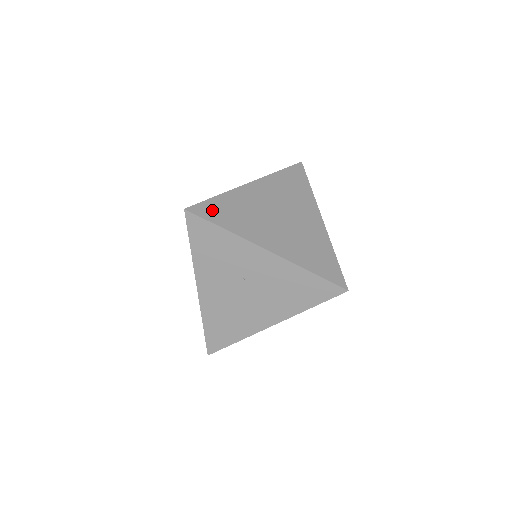
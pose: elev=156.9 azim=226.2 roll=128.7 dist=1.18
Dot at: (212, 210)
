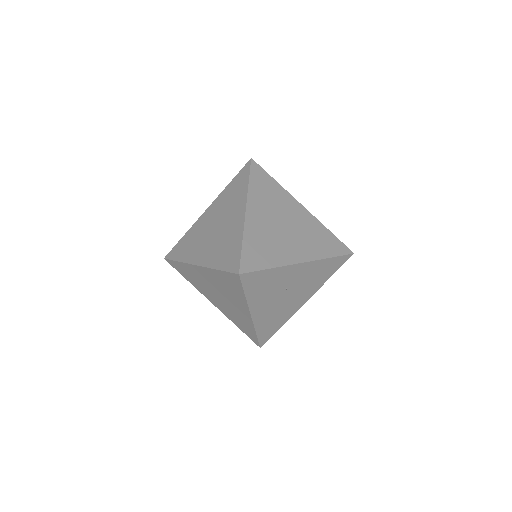
Dot at: (252, 259)
